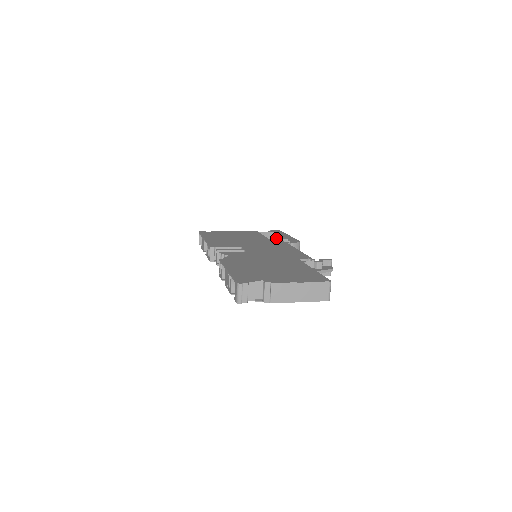
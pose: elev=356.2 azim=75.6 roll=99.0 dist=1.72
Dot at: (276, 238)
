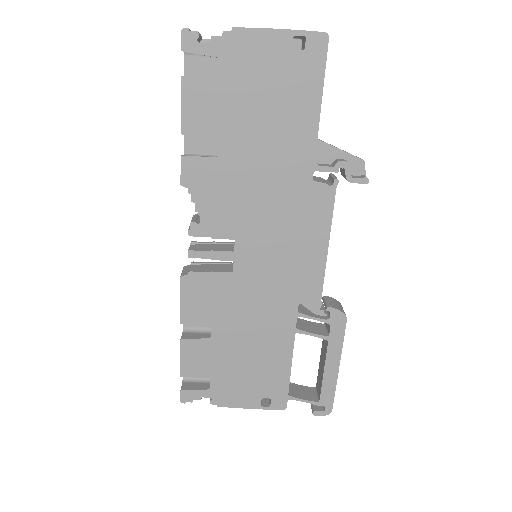
Dot at: (318, 384)
